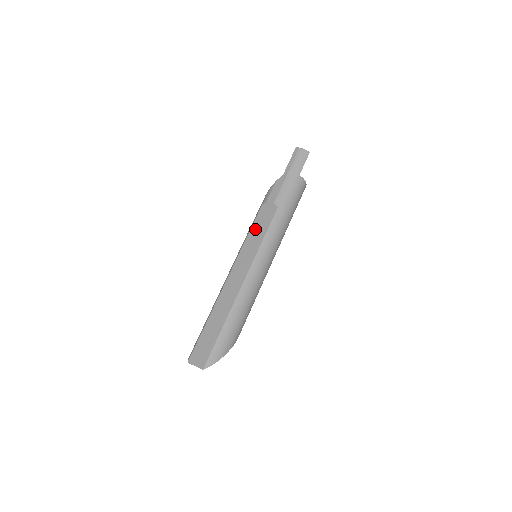
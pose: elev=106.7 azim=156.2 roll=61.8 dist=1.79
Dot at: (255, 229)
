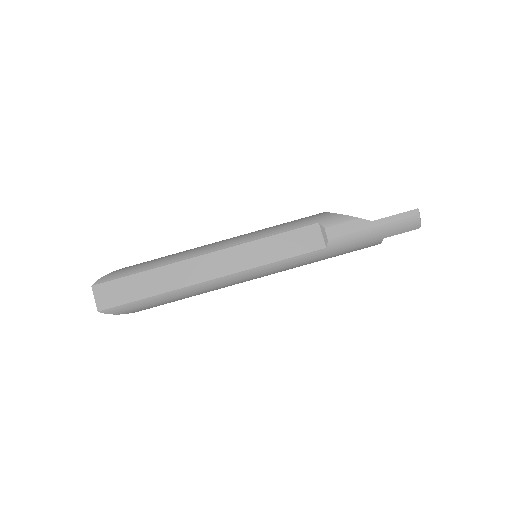
Dot at: (284, 240)
